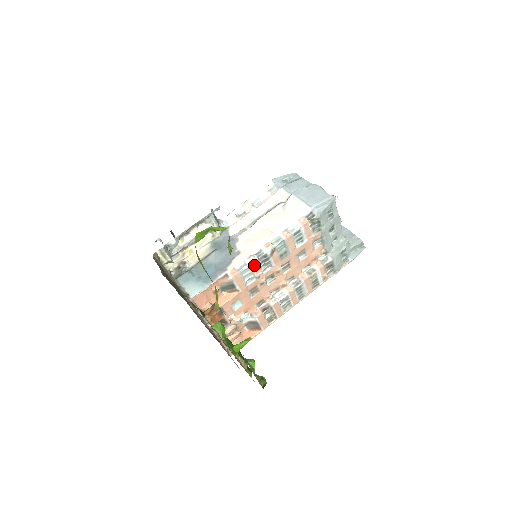
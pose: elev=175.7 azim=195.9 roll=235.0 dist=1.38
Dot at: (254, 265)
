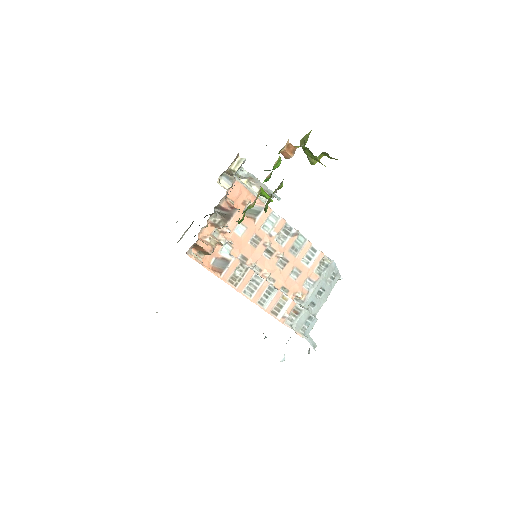
Dot at: (281, 222)
